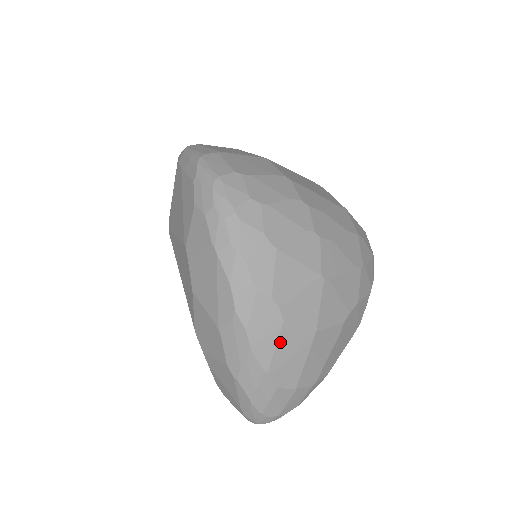
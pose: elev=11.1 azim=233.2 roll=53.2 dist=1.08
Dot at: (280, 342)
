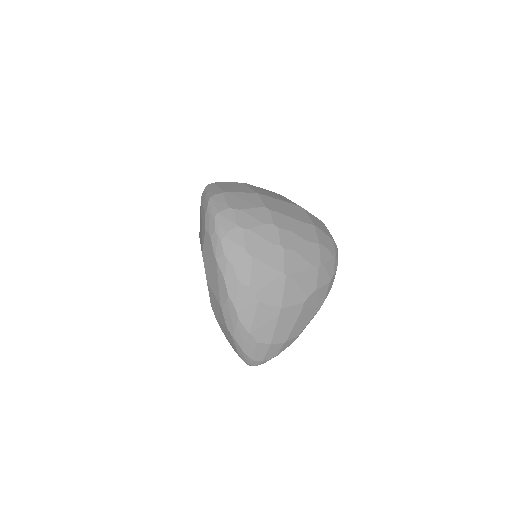
Dot at: (257, 314)
